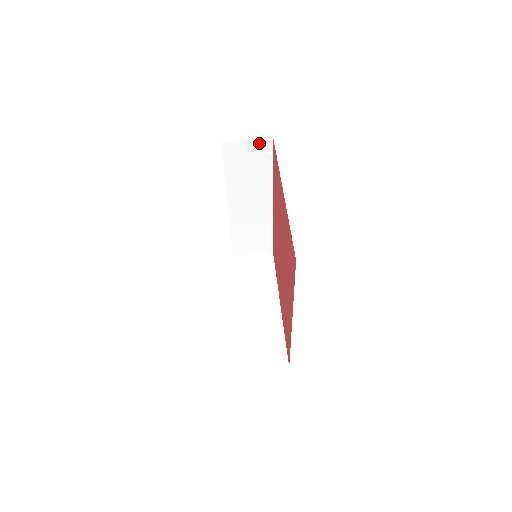
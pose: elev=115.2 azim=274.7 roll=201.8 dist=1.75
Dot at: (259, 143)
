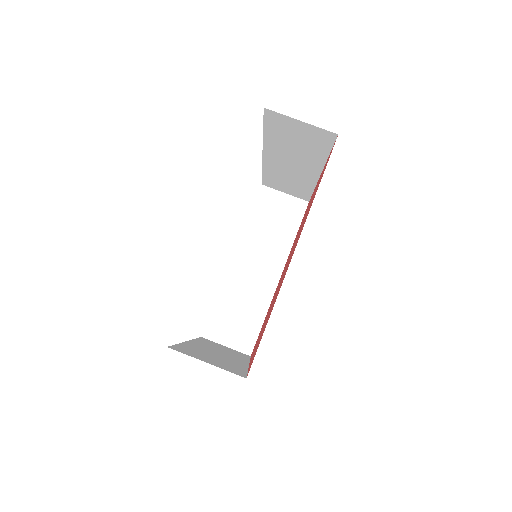
Dot at: (317, 129)
